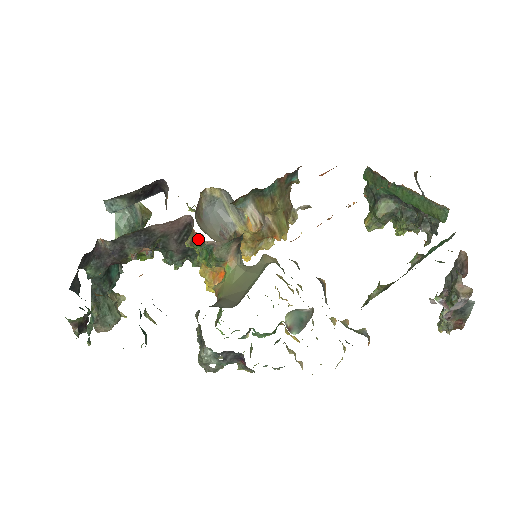
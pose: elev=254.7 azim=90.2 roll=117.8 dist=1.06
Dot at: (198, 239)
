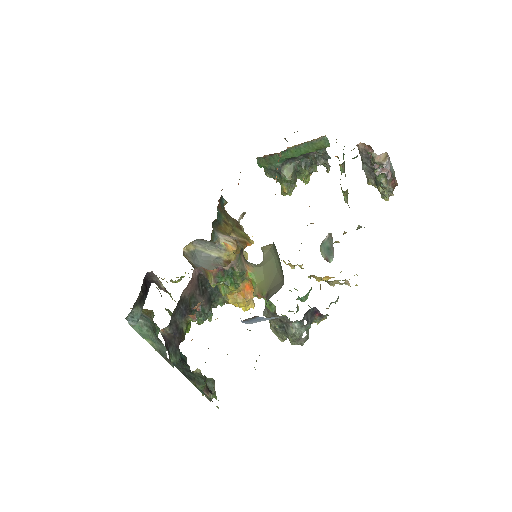
Dot at: (218, 273)
